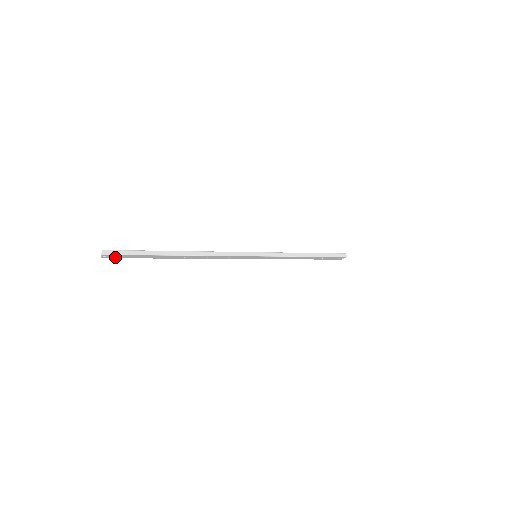
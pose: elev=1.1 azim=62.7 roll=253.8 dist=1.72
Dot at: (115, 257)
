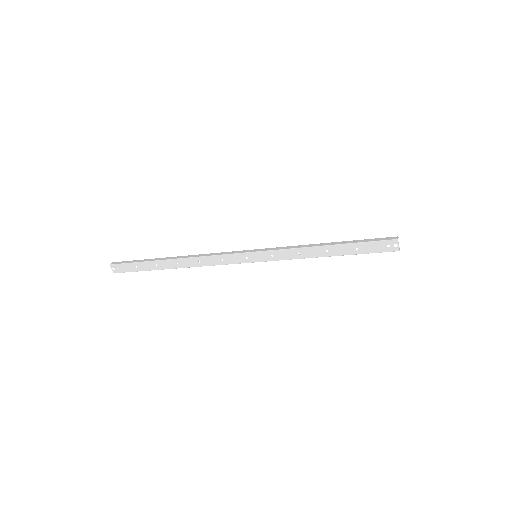
Dot at: (122, 270)
